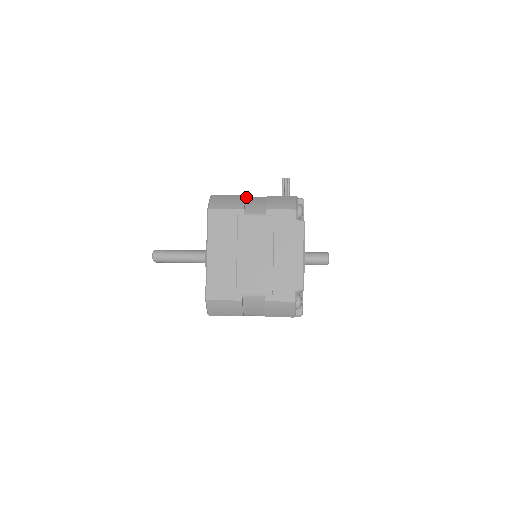
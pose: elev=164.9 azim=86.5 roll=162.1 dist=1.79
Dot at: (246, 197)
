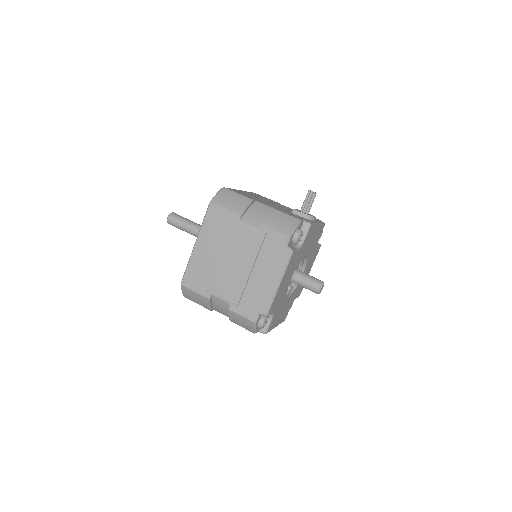
Dot at: (255, 201)
